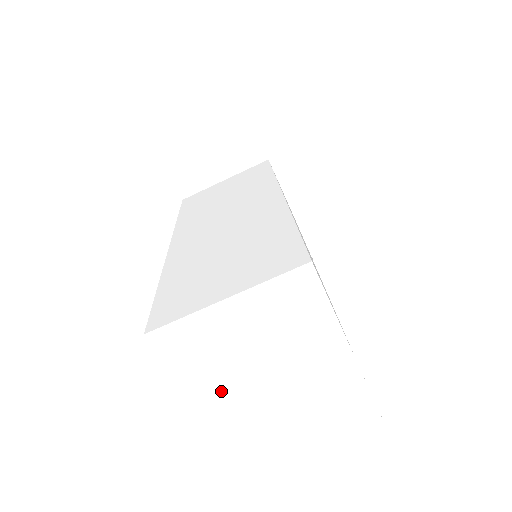
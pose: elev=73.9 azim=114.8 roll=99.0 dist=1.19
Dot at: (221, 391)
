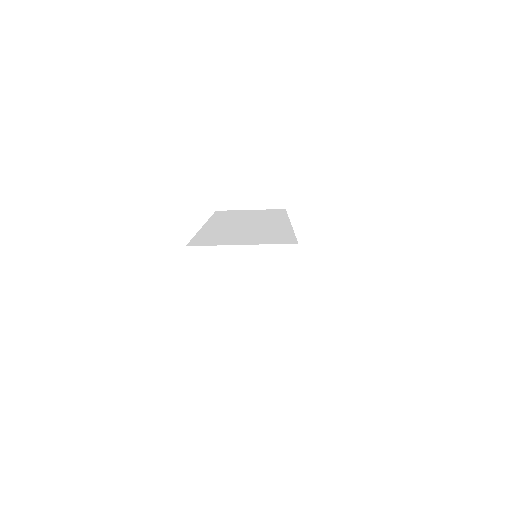
Dot at: (211, 305)
